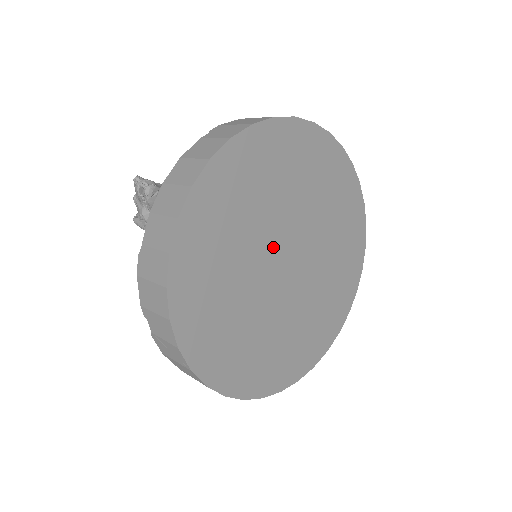
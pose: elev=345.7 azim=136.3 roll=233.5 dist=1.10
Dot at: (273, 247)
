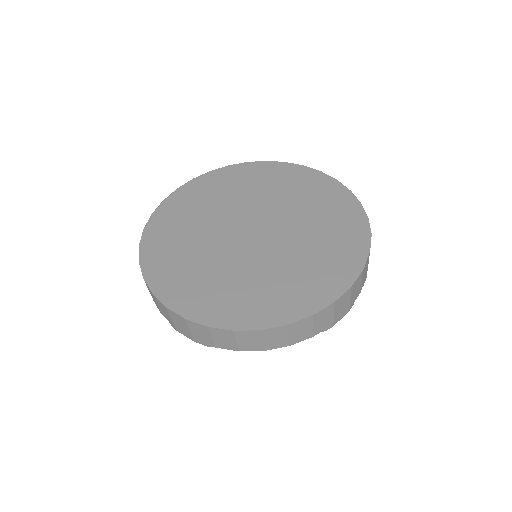
Dot at: (255, 215)
